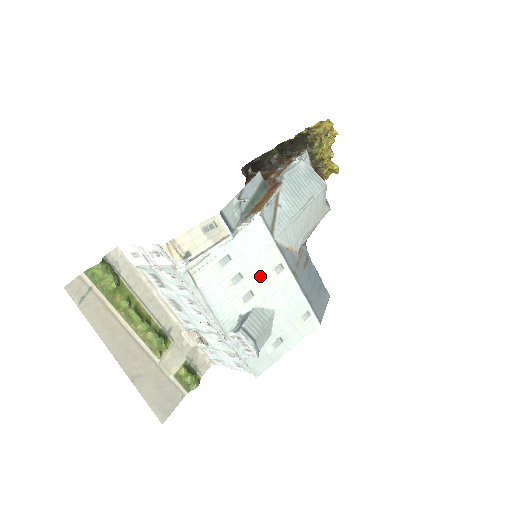
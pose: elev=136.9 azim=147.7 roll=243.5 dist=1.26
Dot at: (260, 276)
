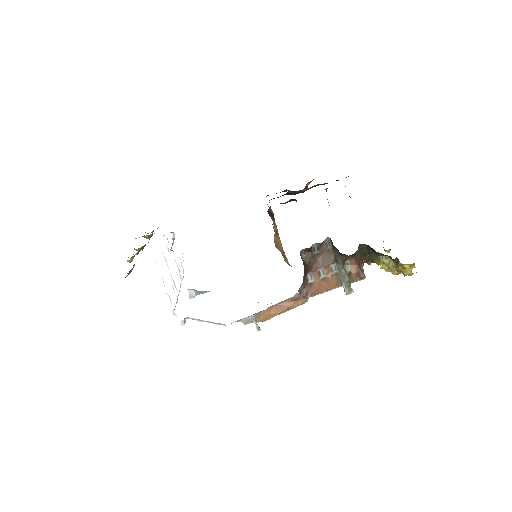
Dot at: occluded
